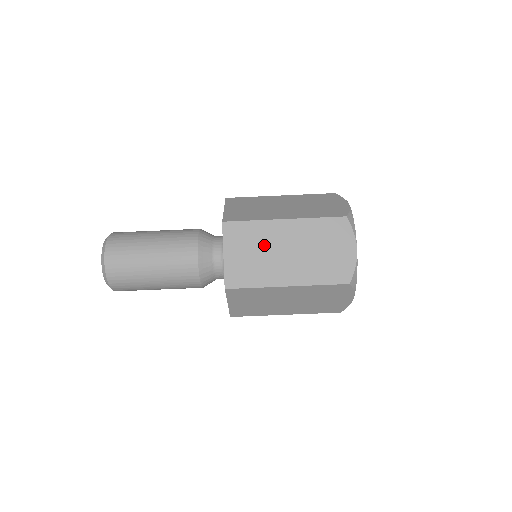
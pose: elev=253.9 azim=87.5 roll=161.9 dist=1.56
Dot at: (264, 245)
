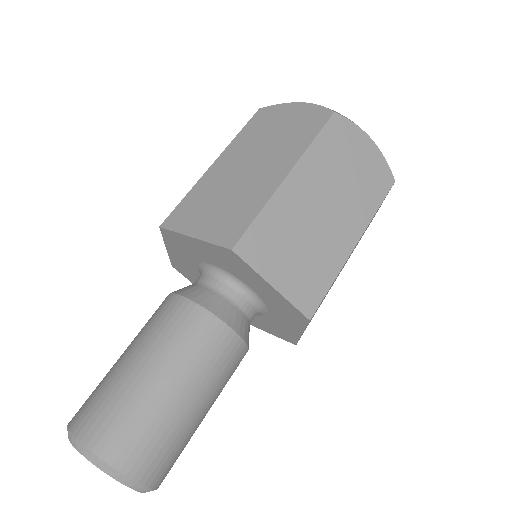
Dot at: (220, 189)
